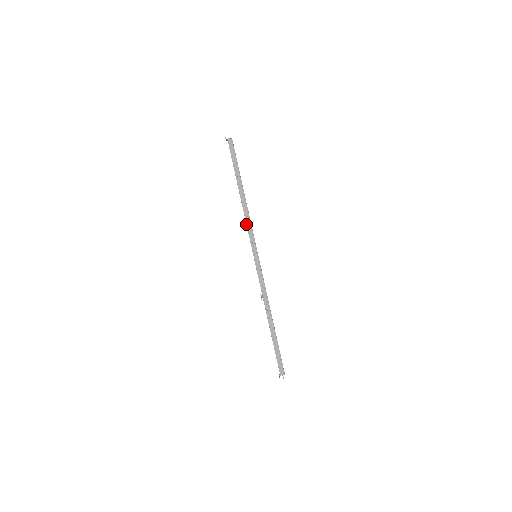
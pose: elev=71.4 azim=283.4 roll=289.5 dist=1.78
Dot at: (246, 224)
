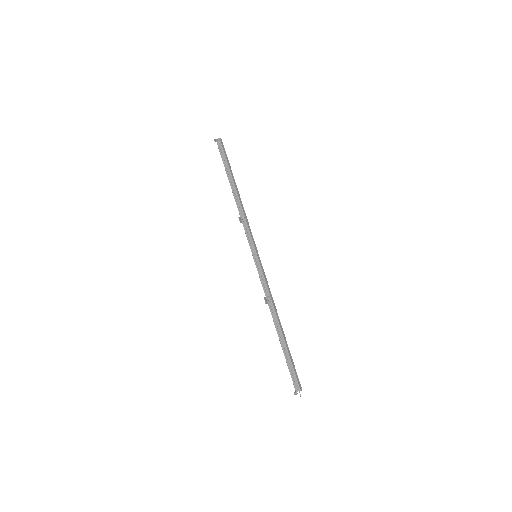
Dot at: (242, 223)
